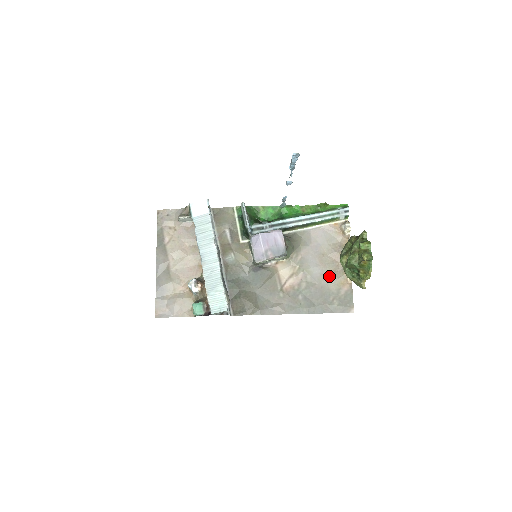
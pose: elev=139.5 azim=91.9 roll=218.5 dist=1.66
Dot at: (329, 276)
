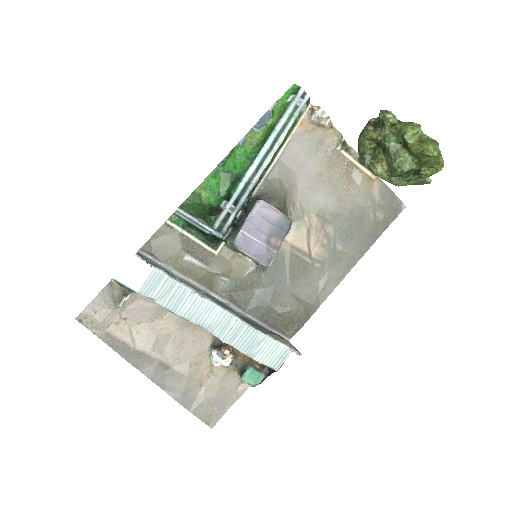
Dot at: (348, 193)
